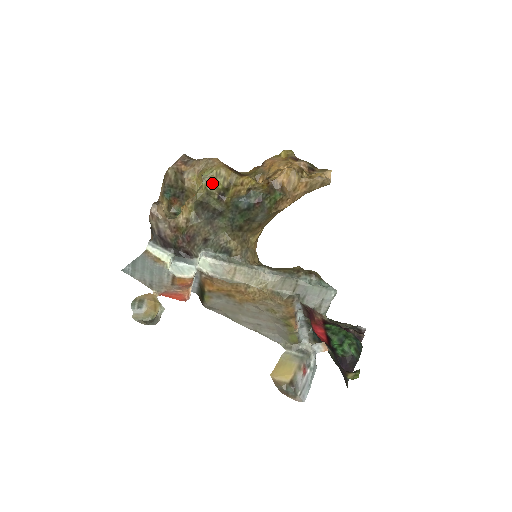
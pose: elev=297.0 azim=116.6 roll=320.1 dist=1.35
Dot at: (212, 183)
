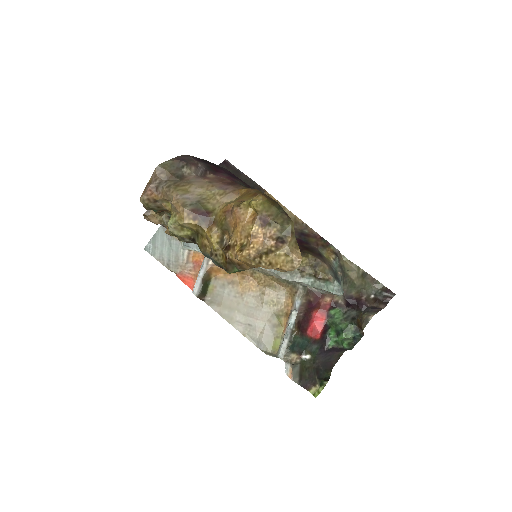
Dot at: (179, 231)
